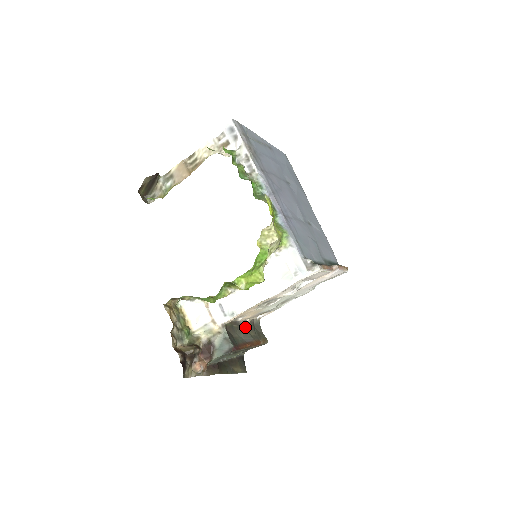
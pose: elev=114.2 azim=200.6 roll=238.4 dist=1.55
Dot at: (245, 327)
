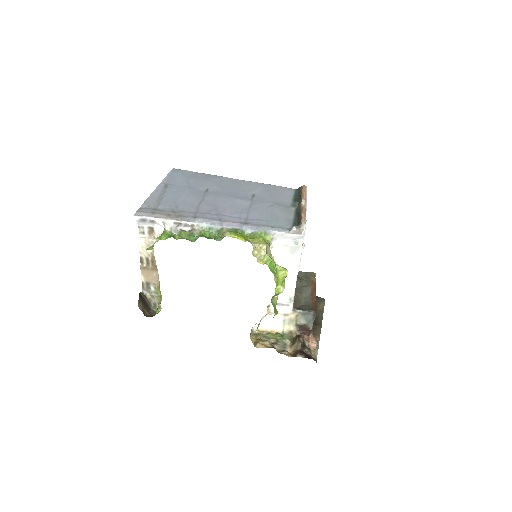
Dot at: (298, 288)
